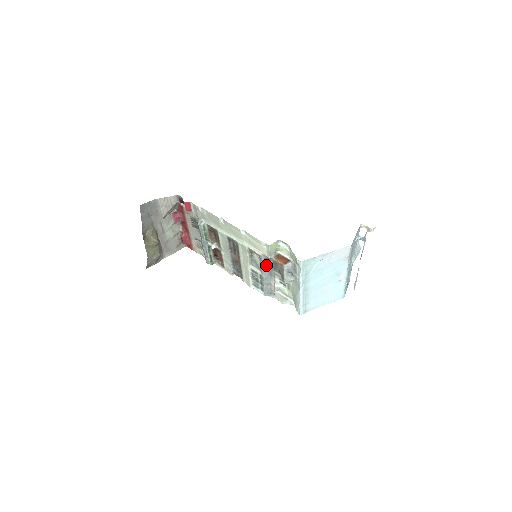
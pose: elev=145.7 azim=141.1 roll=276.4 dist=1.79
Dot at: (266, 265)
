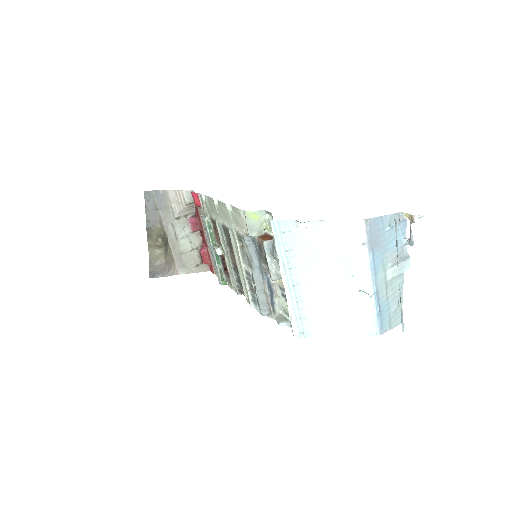
Dot at: (254, 255)
